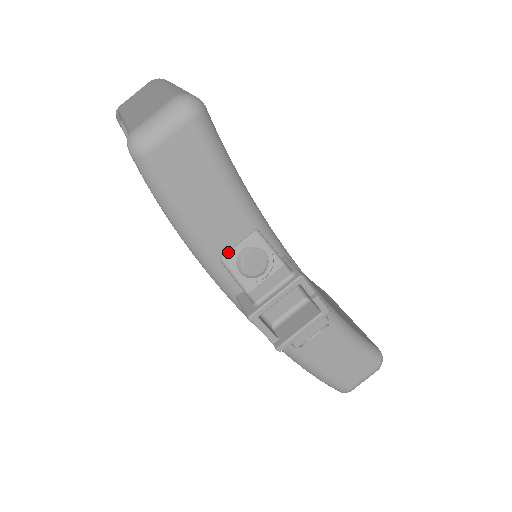
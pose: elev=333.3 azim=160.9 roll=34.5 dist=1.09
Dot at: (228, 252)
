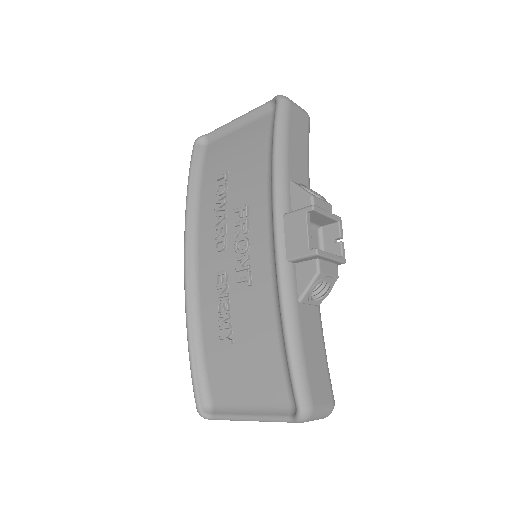
Dot at: (295, 182)
